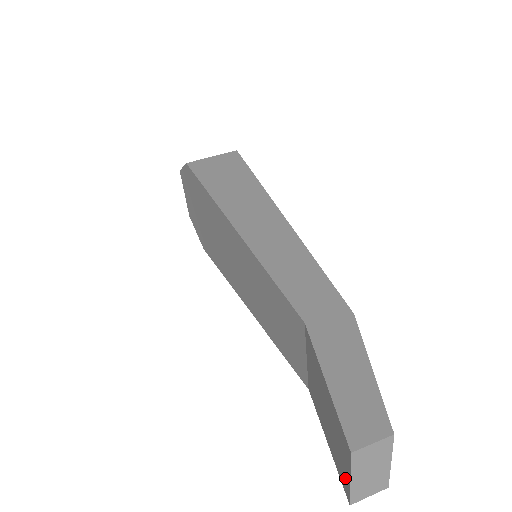
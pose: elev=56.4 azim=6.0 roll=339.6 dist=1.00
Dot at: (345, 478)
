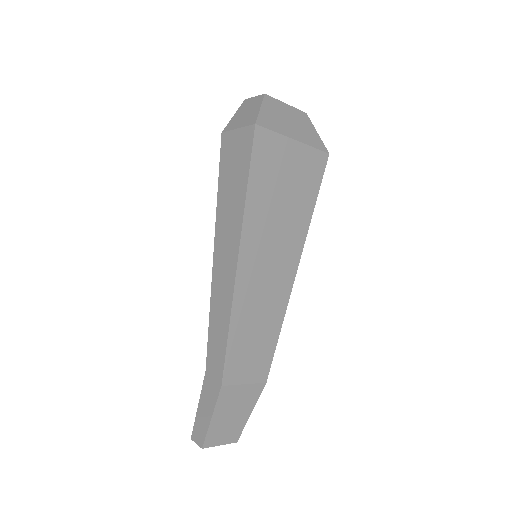
Dot at: occluded
